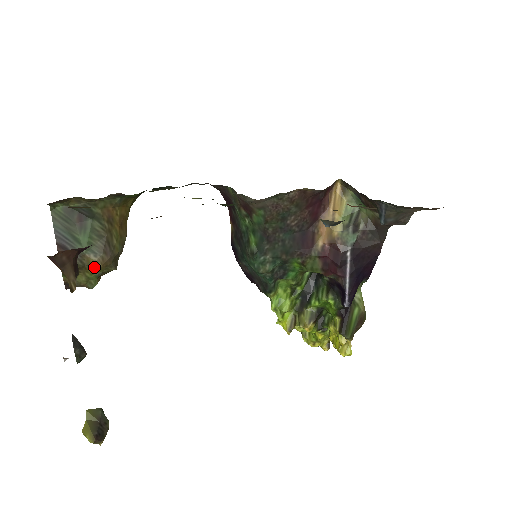
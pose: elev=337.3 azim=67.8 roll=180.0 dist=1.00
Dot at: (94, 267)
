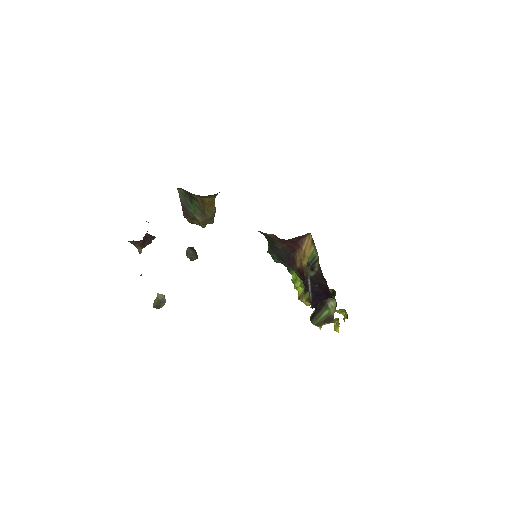
Dot at: (199, 221)
